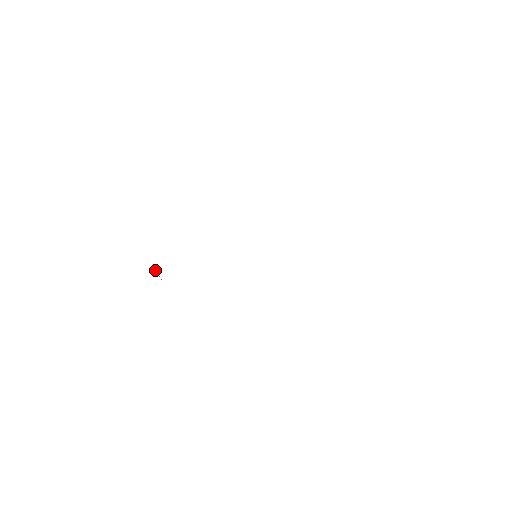
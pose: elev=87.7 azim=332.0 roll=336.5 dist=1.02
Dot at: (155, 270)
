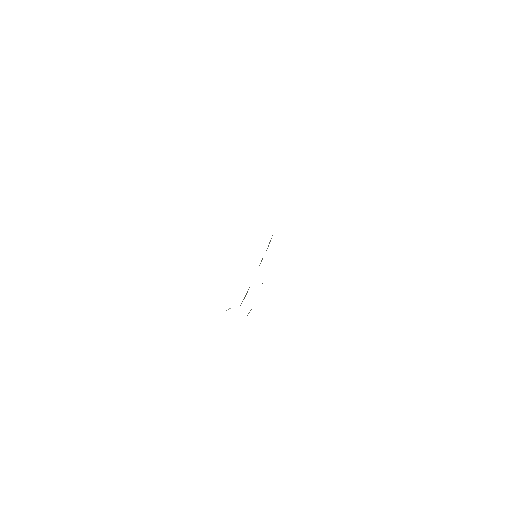
Dot at: occluded
